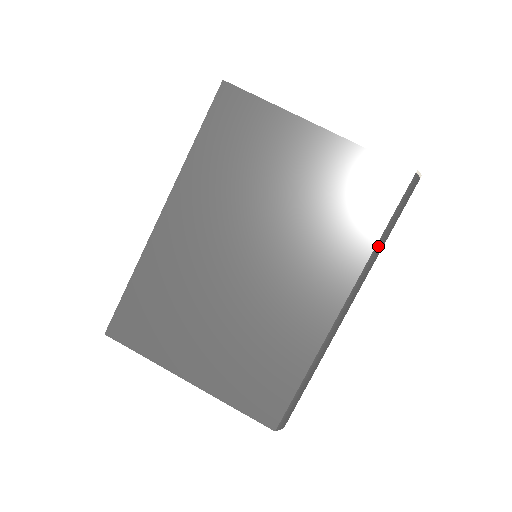
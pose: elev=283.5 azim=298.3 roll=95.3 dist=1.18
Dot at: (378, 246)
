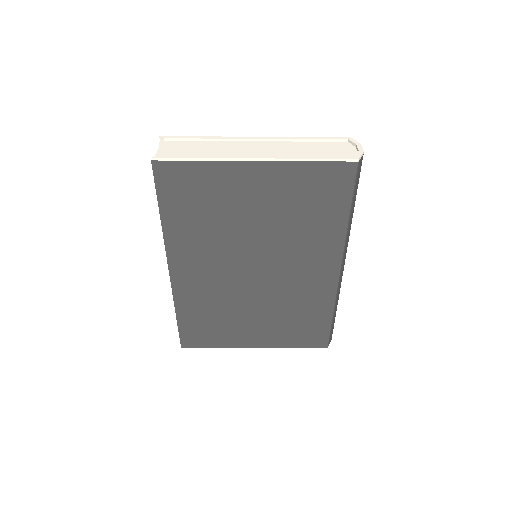
Dot at: (349, 221)
